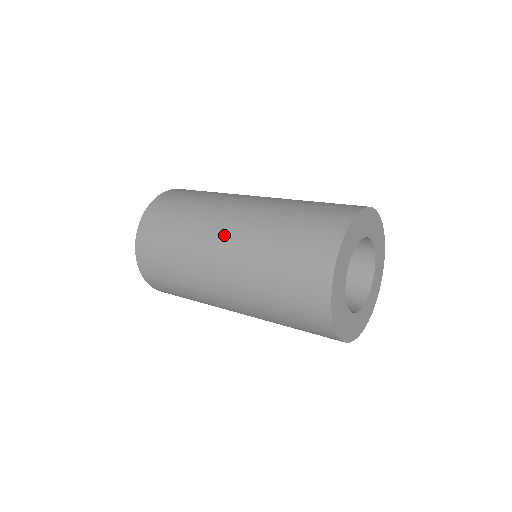
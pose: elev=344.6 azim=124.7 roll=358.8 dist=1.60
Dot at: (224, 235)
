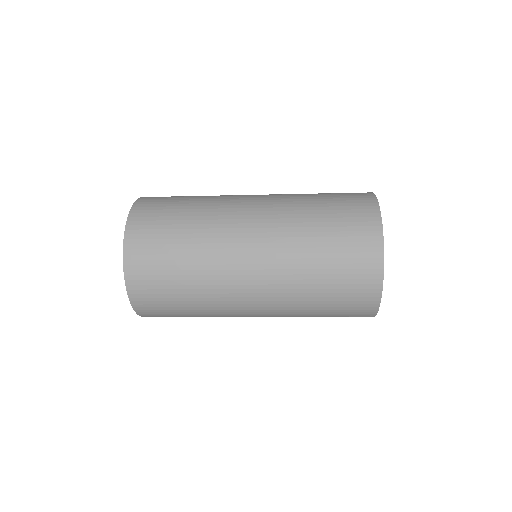
Dot at: (251, 270)
